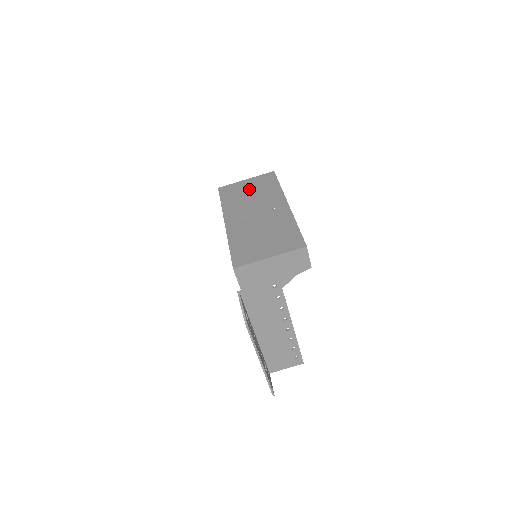
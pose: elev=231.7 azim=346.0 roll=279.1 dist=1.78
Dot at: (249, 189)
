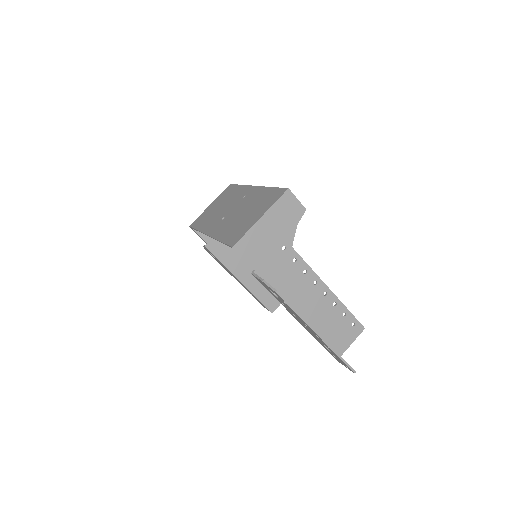
Dot at: (216, 206)
